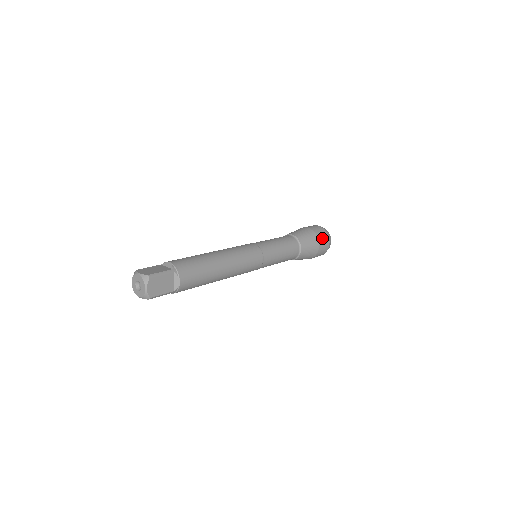
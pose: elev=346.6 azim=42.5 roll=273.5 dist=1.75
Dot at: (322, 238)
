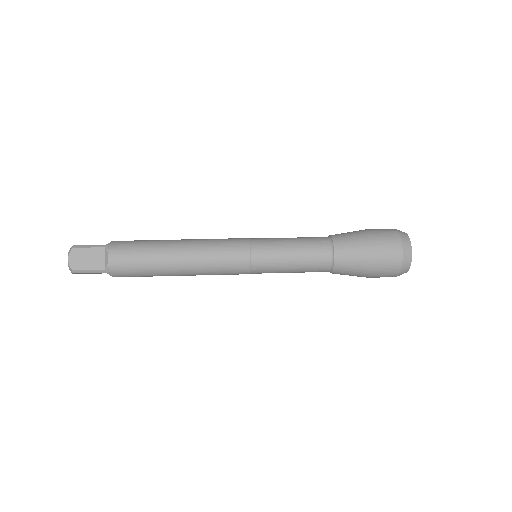
Dot at: (381, 274)
